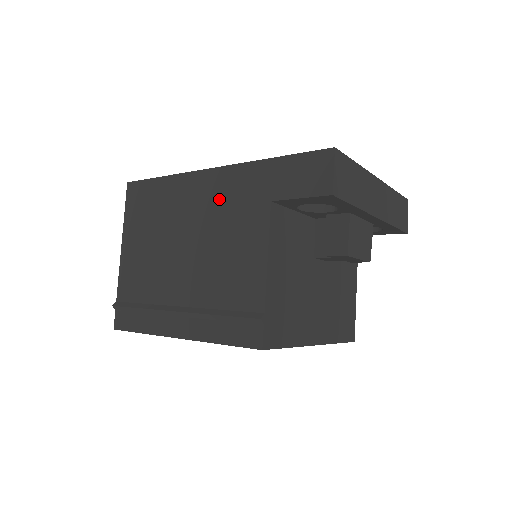
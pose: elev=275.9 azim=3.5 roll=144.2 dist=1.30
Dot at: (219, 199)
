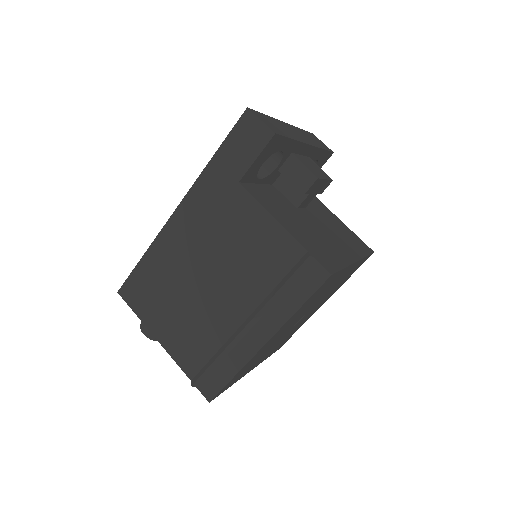
Dot at: (200, 222)
